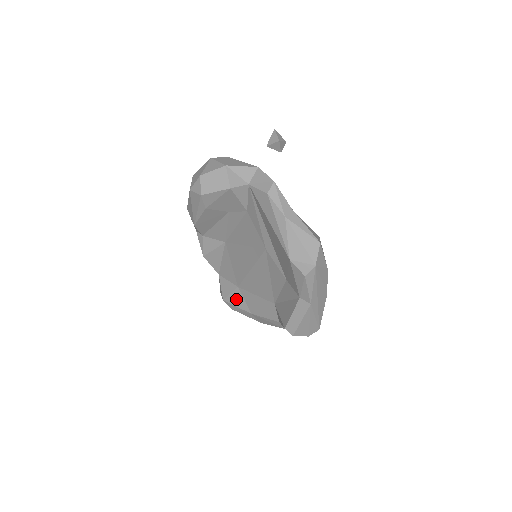
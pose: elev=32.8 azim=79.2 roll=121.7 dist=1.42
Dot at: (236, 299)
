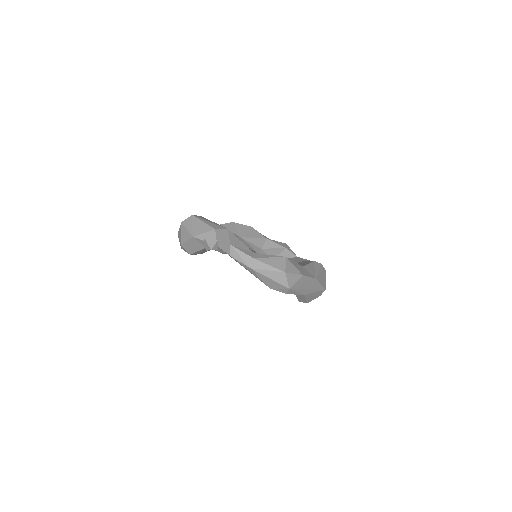
Dot at: occluded
